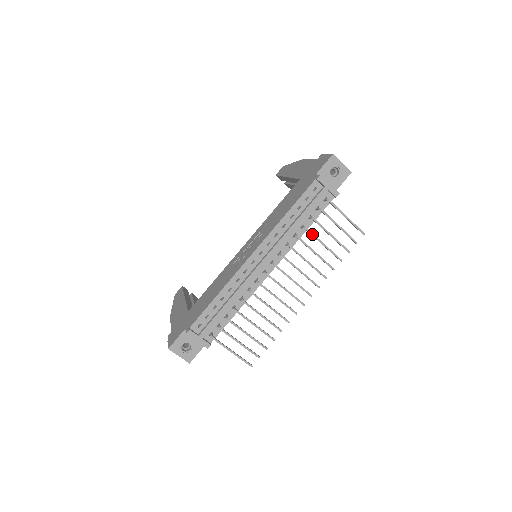
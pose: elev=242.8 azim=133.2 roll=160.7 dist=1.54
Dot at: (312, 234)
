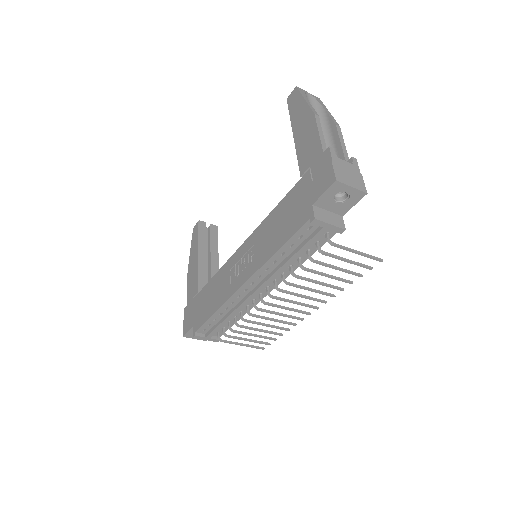
Dot at: (310, 271)
